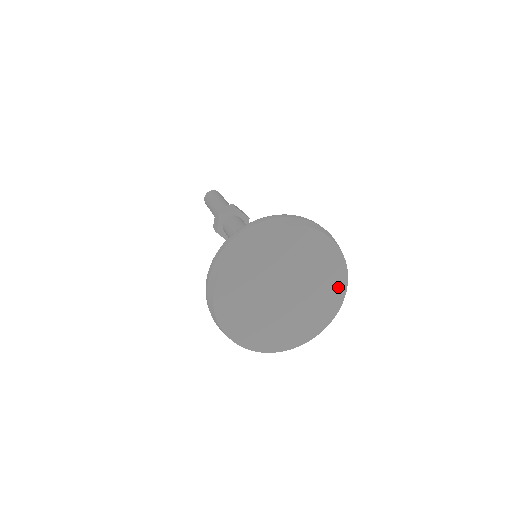
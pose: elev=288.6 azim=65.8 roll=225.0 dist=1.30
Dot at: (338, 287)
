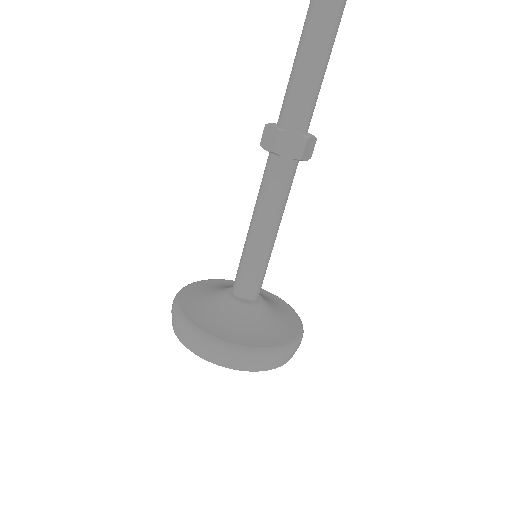
Dot at: occluded
